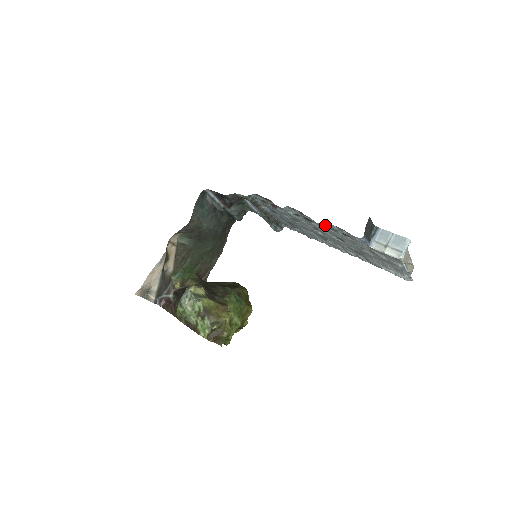
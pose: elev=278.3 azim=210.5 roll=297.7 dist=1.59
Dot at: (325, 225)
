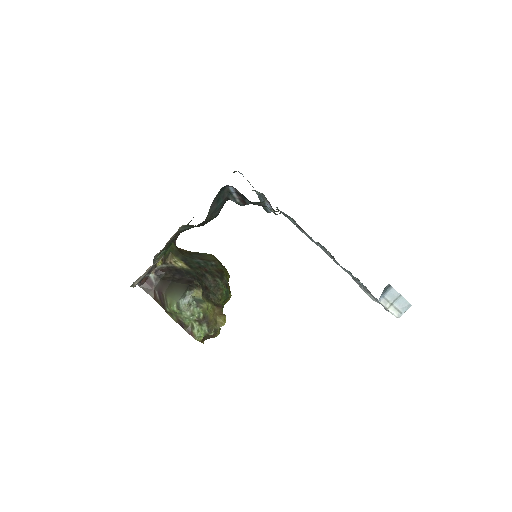
Dot at: occluded
